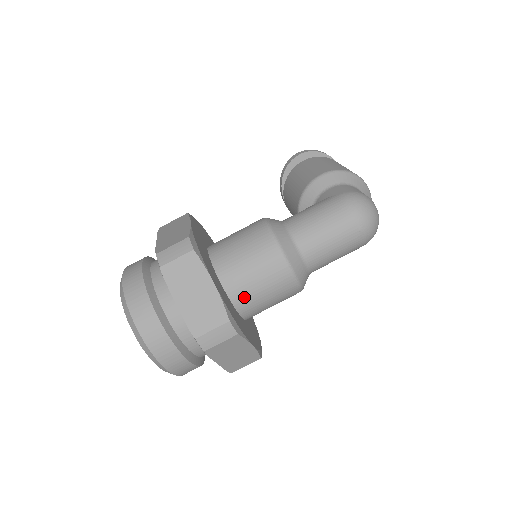
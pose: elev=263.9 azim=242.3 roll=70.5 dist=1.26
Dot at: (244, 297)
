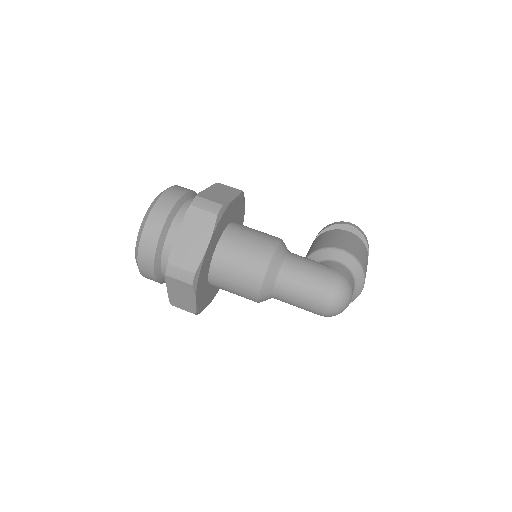
Dot at: (220, 270)
